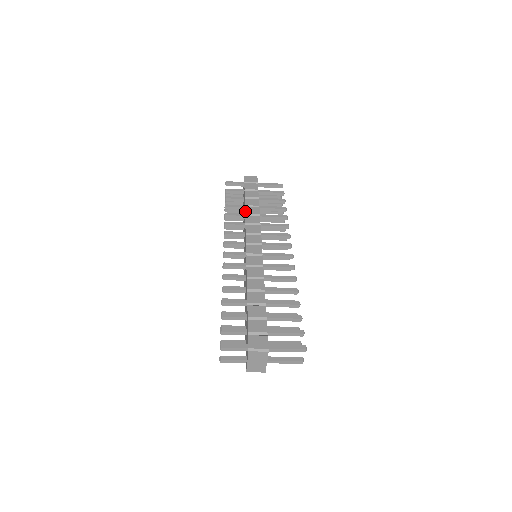
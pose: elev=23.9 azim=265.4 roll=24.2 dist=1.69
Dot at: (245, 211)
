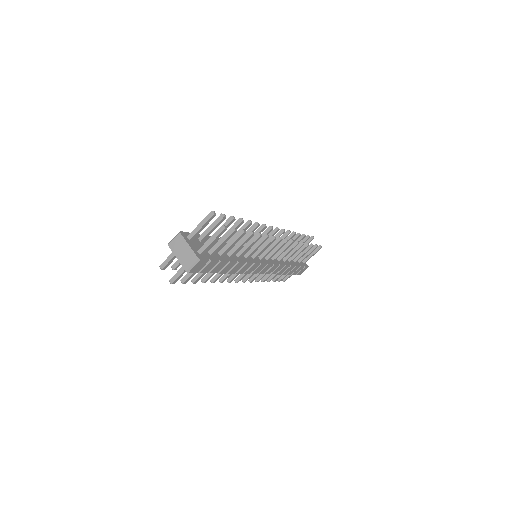
Dot at: occluded
